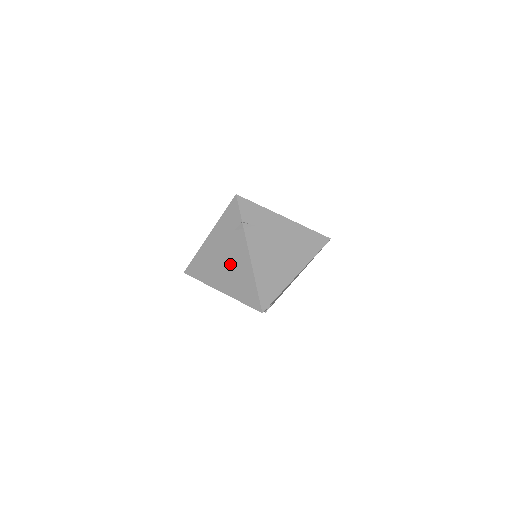
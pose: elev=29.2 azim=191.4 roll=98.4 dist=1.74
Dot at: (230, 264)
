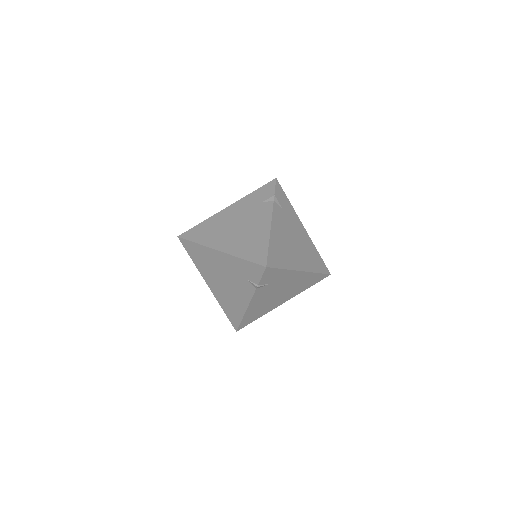
Dot at: (244, 227)
